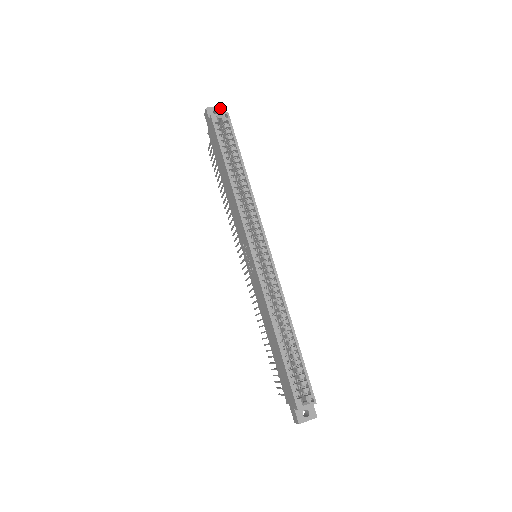
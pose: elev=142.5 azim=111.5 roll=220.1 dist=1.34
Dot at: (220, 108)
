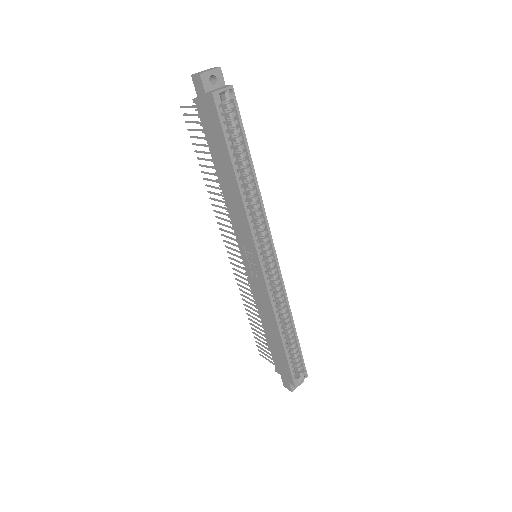
Dot at: (217, 72)
